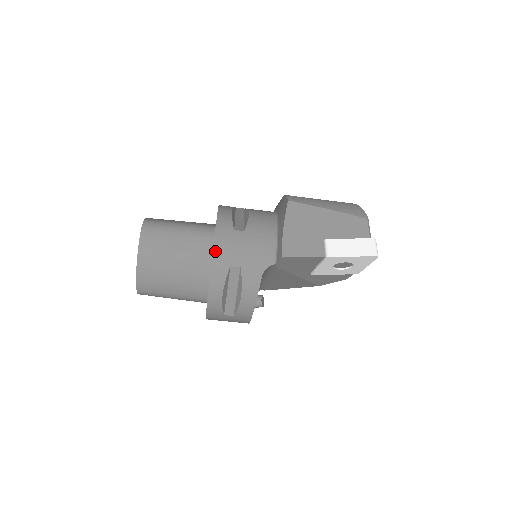
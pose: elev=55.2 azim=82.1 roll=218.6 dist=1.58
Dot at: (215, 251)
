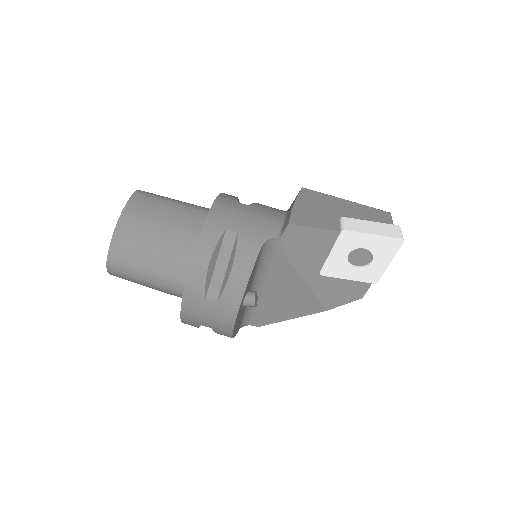
Dot at: (212, 212)
